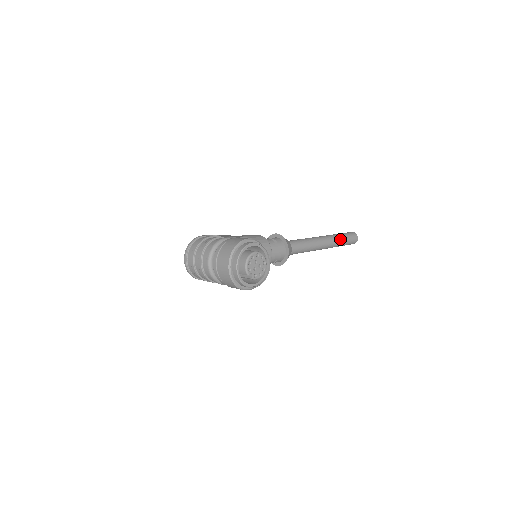
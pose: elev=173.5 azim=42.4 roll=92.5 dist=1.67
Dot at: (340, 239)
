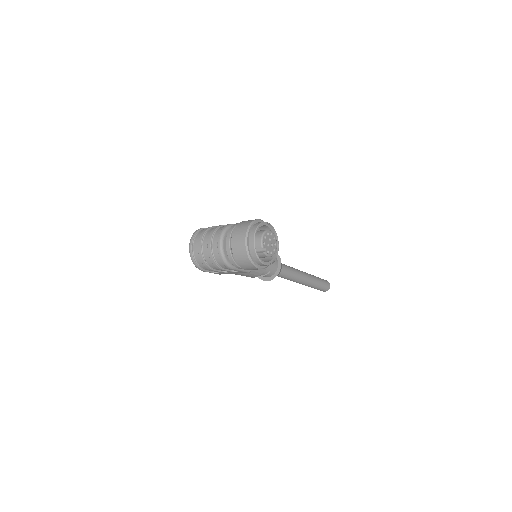
Dot at: (317, 279)
